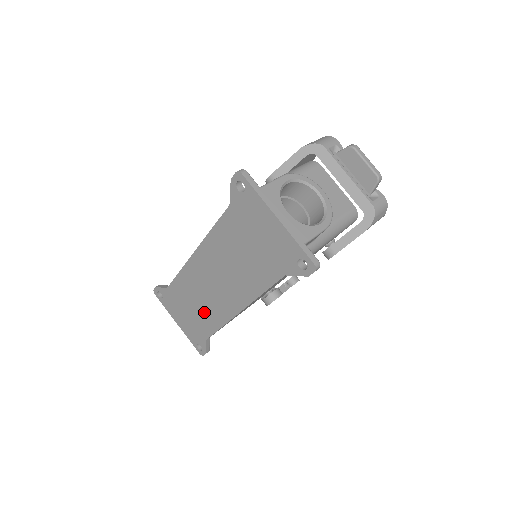
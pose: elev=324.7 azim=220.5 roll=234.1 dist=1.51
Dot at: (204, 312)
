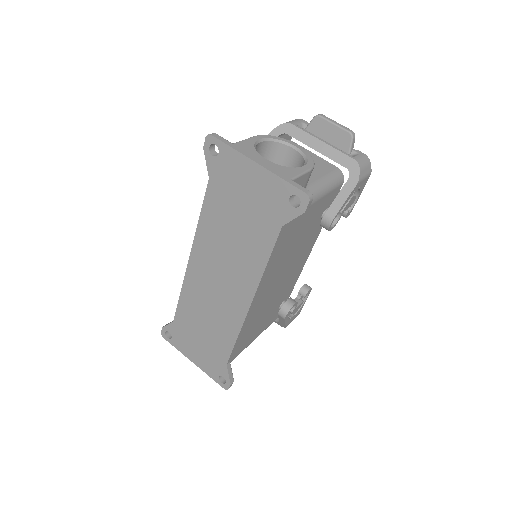
Dot at: (216, 328)
